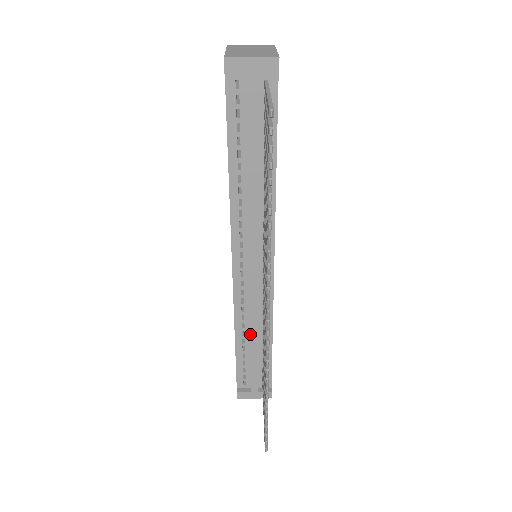
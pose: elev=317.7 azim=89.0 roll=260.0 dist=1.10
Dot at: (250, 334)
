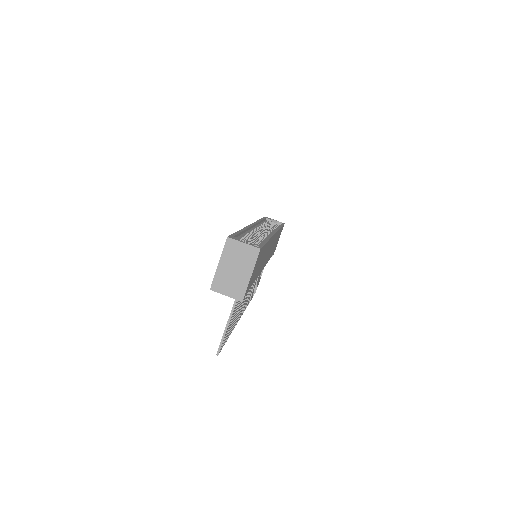
Dot at: occluded
